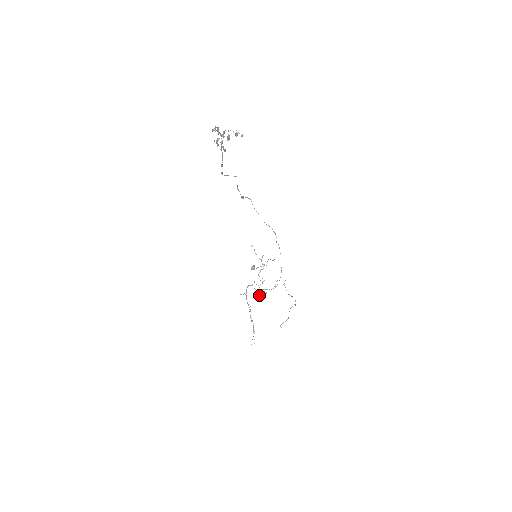
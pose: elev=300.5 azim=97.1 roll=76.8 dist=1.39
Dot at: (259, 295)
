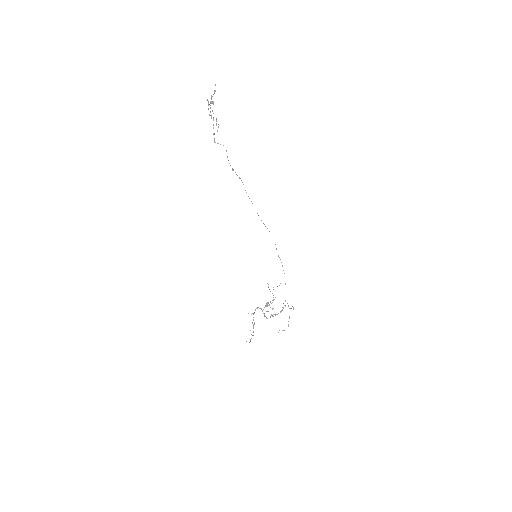
Dot at: occluded
